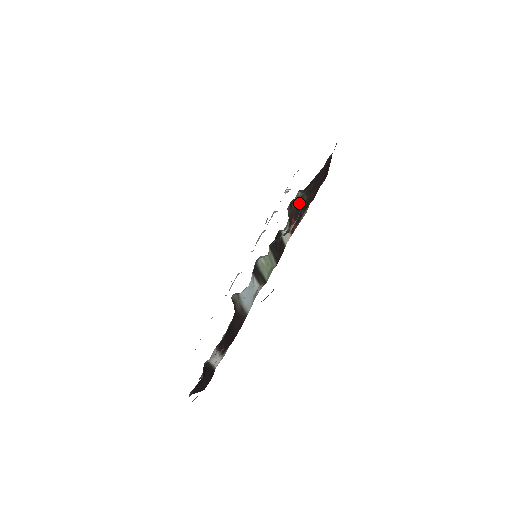
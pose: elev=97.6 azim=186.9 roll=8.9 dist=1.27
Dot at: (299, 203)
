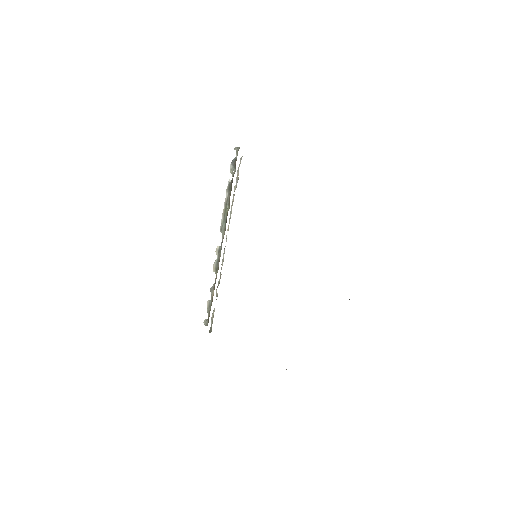
Dot at: occluded
